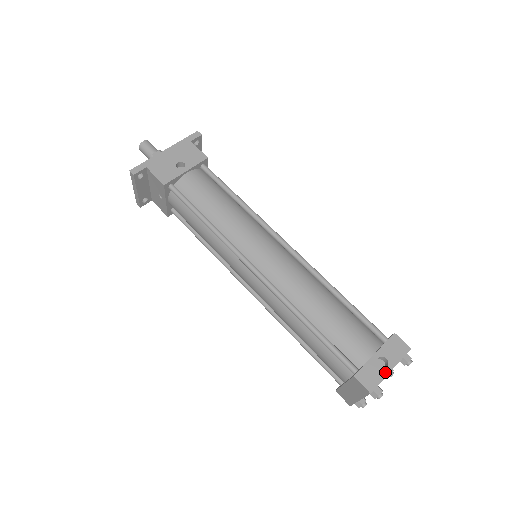
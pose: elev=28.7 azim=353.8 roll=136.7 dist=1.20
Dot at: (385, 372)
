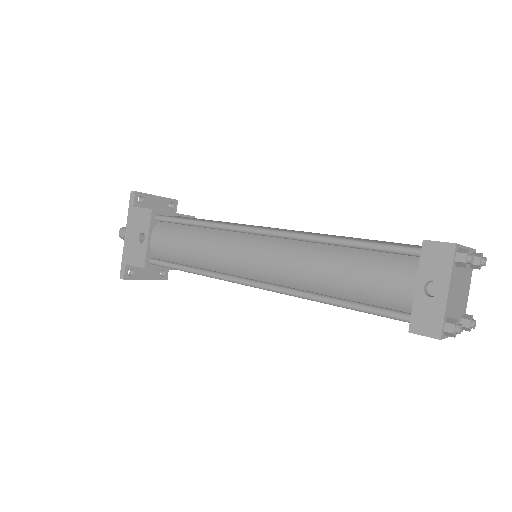
Dot at: (441, 300)
